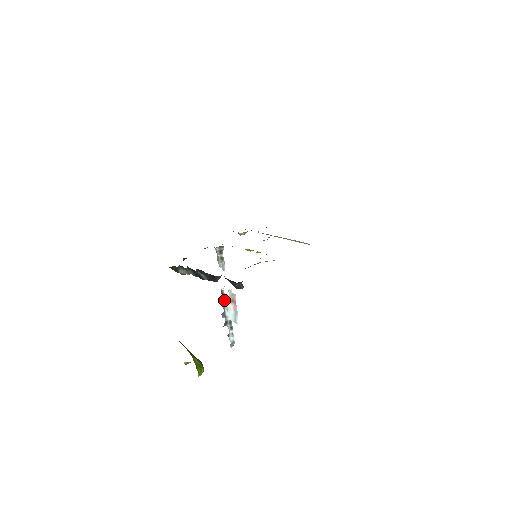
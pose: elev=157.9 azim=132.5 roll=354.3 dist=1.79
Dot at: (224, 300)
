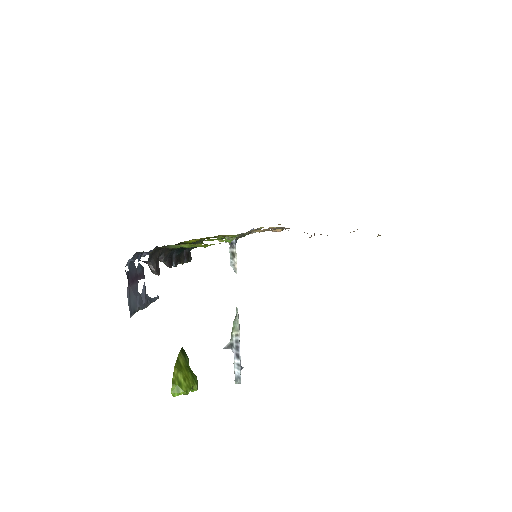
Dot at: (136, 283)
